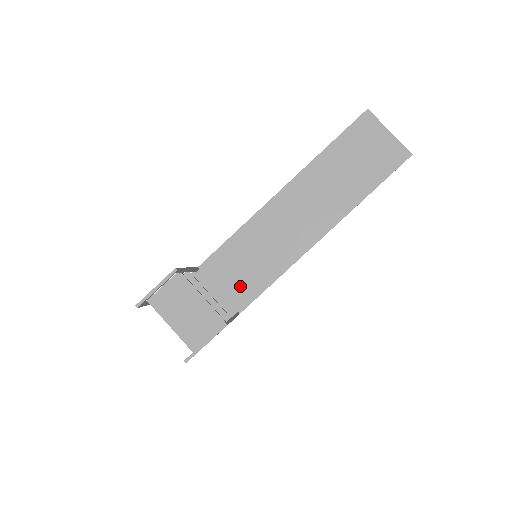
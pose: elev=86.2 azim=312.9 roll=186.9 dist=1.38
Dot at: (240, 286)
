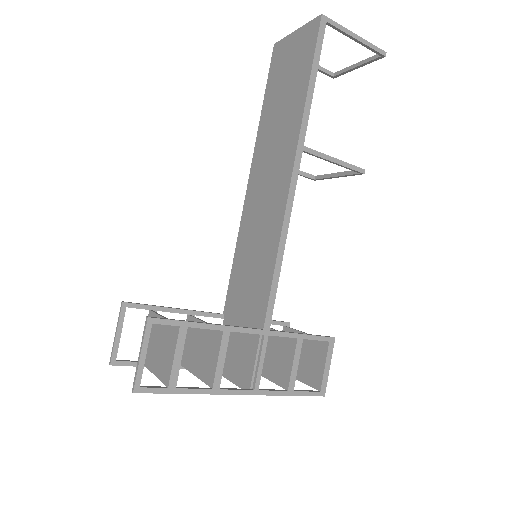
Dot at: (254, 299)
